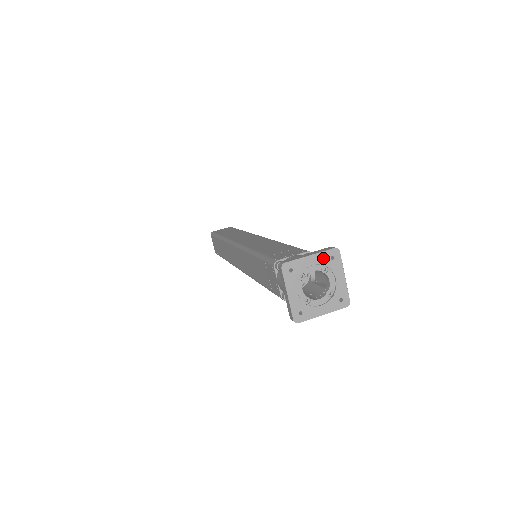
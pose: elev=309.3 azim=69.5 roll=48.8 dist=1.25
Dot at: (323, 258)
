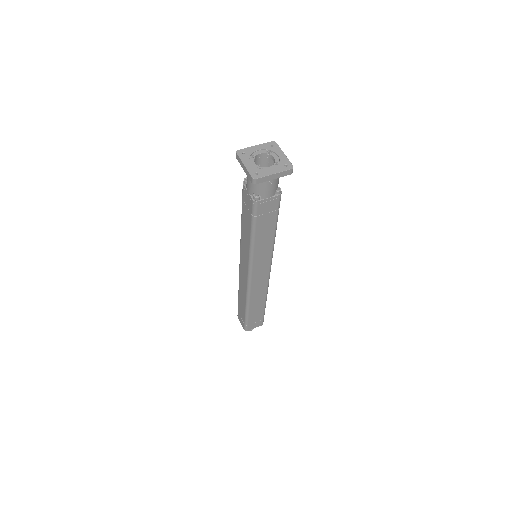
Dot at: (265, 146)
